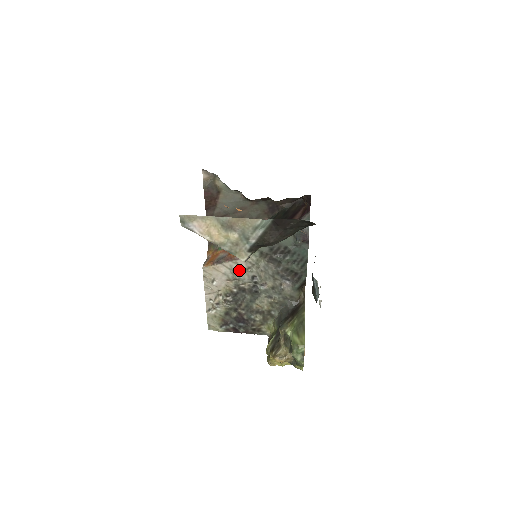
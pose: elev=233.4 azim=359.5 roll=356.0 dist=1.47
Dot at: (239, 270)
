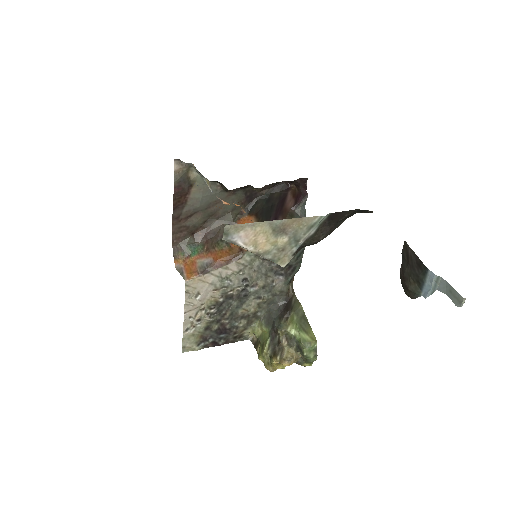
Dot at: (229, 276)
